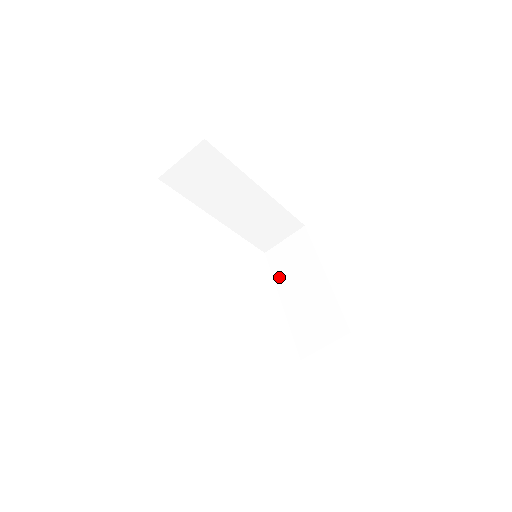
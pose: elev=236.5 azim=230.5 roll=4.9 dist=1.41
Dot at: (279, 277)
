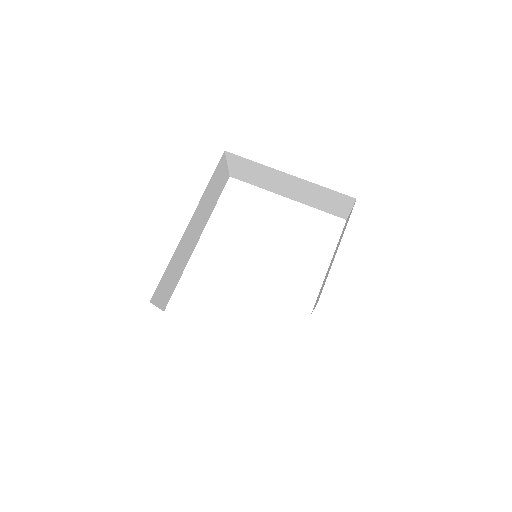
Dot at: (263, 187)
